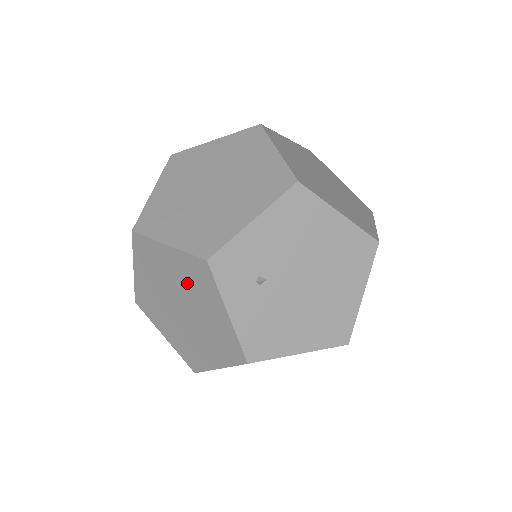
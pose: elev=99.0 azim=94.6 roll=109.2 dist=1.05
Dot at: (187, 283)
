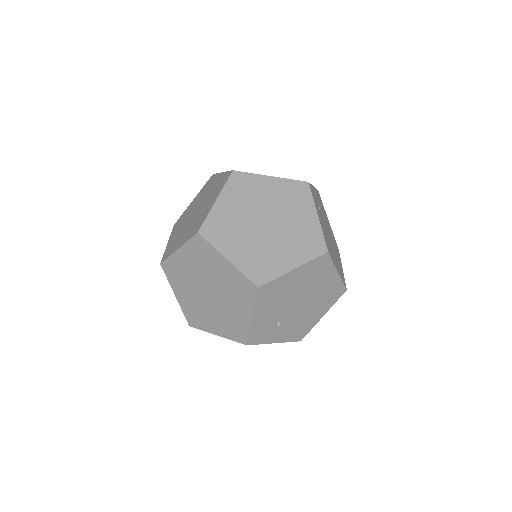
Dot at: occluded
